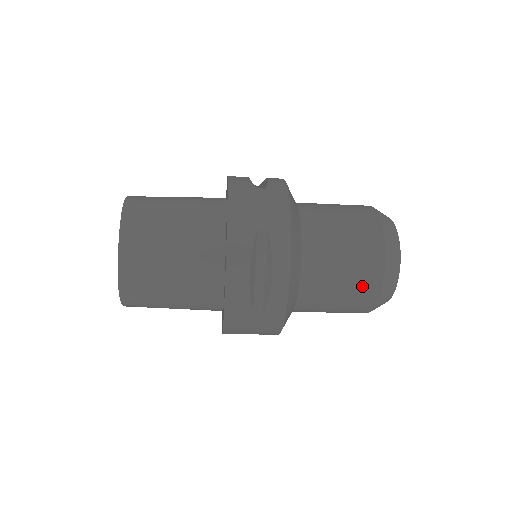
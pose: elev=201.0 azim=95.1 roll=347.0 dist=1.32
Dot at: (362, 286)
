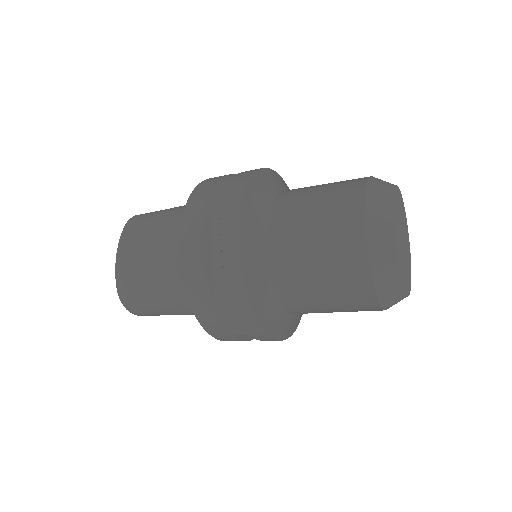
Dot at: (342, 261)
